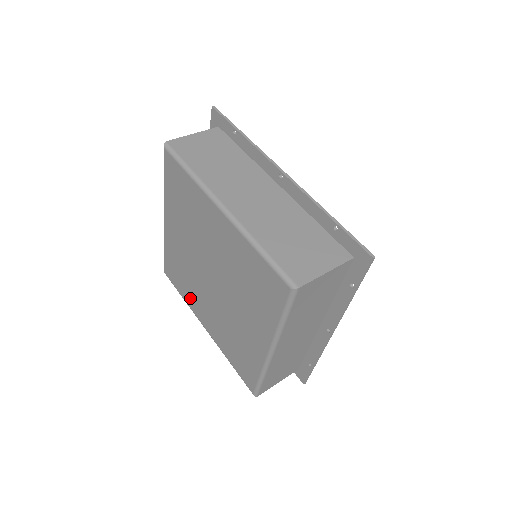
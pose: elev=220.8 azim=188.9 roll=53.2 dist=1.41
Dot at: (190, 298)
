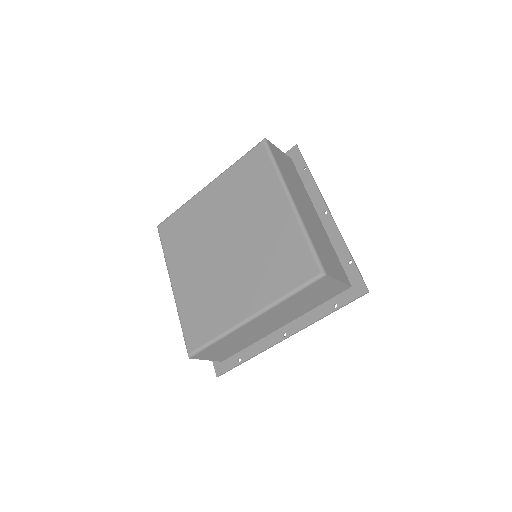
Dot at: (177, 255)
